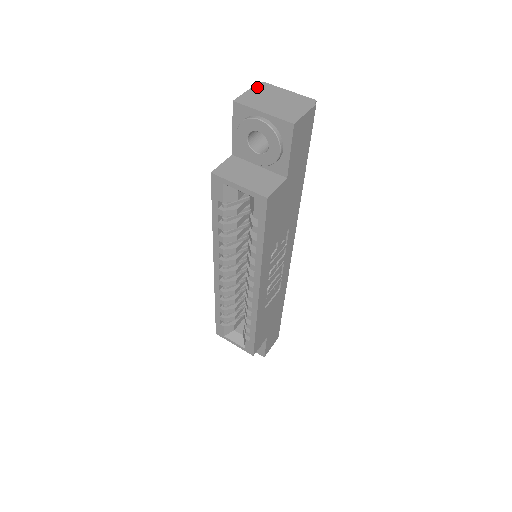
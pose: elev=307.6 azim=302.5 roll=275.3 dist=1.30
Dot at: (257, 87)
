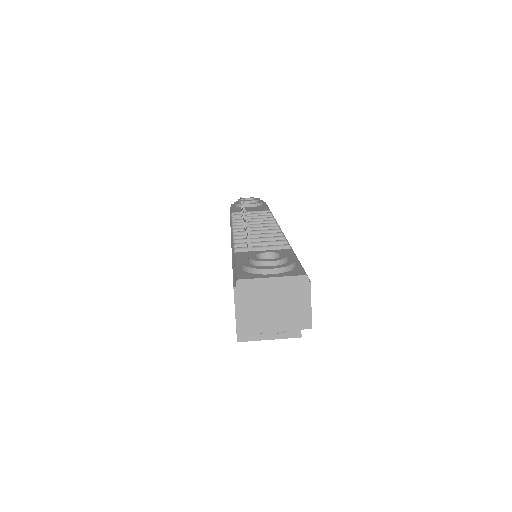
Dot at: (239, 295)
